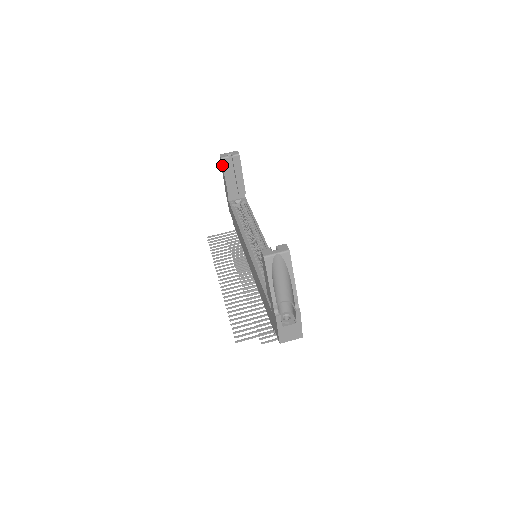
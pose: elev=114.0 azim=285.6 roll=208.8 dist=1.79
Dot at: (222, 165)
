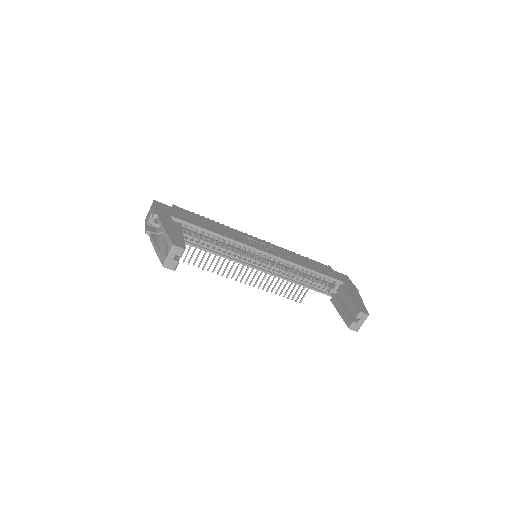
Dot at: occluded
